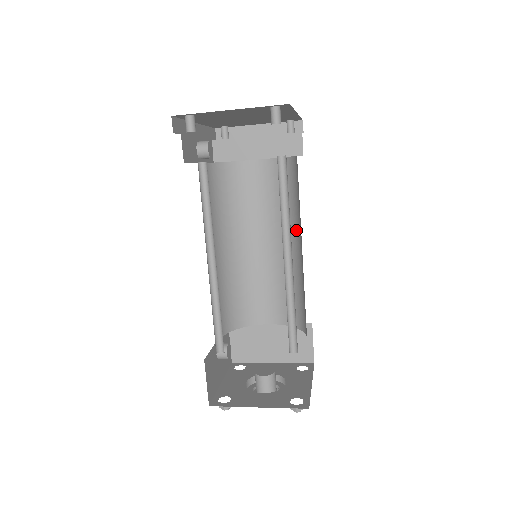
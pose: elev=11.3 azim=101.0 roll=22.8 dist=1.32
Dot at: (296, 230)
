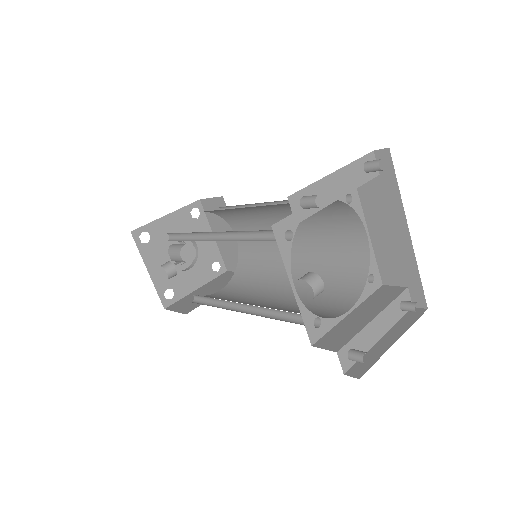
Dot at: occluded
